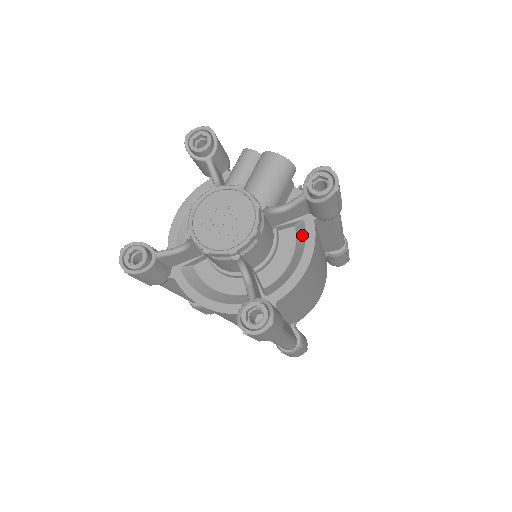
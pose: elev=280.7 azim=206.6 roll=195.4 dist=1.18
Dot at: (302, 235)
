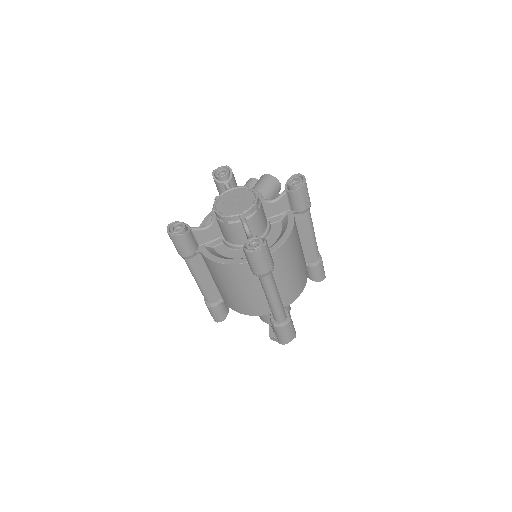
Dot at: (286, 221)
